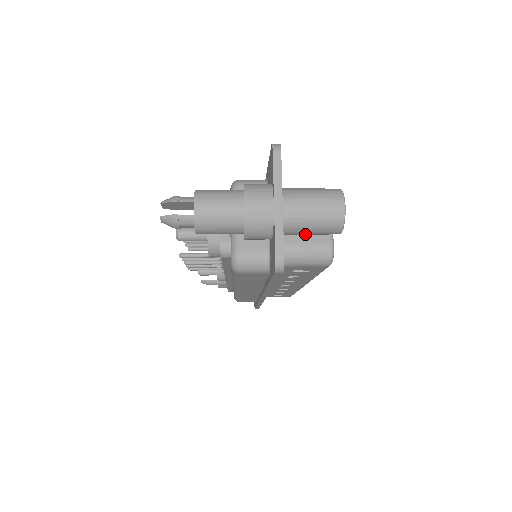
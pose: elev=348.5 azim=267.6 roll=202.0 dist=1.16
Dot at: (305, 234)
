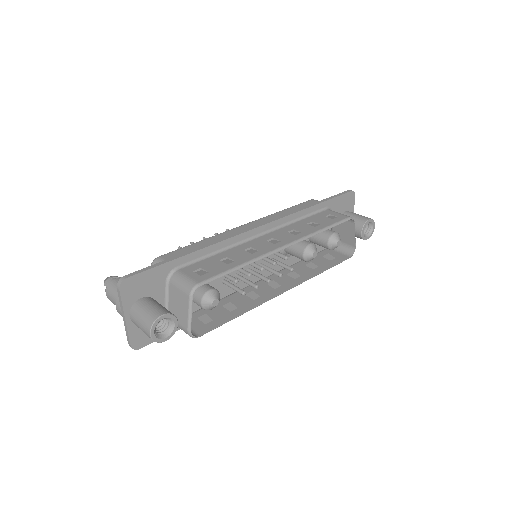
Dot at: occluded
